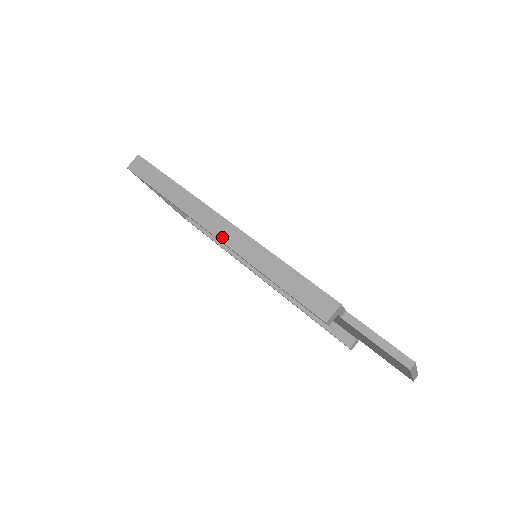
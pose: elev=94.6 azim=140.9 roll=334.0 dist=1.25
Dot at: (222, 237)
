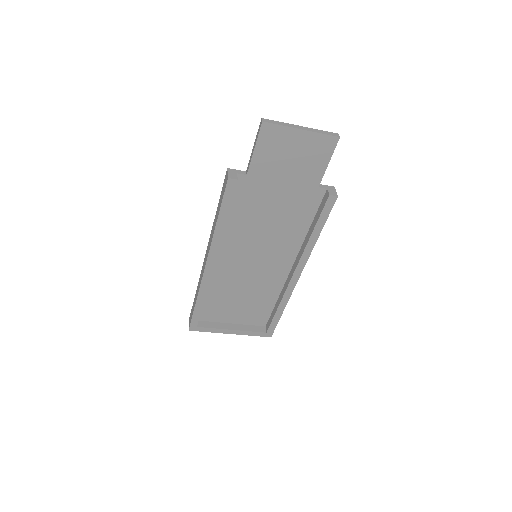
Dot at: (207, 257)
